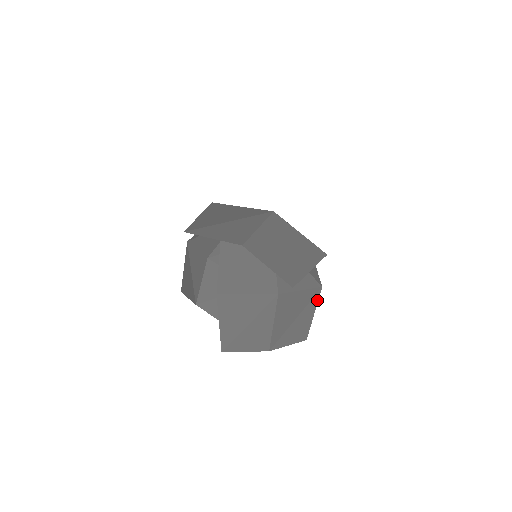
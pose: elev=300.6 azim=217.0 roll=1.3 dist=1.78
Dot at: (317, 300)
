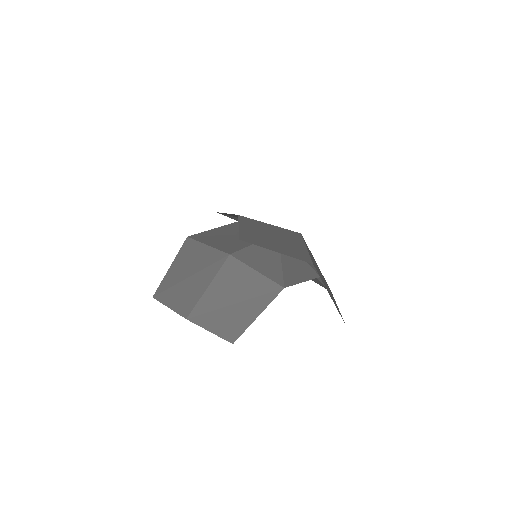
Dot at: (271, 300)
